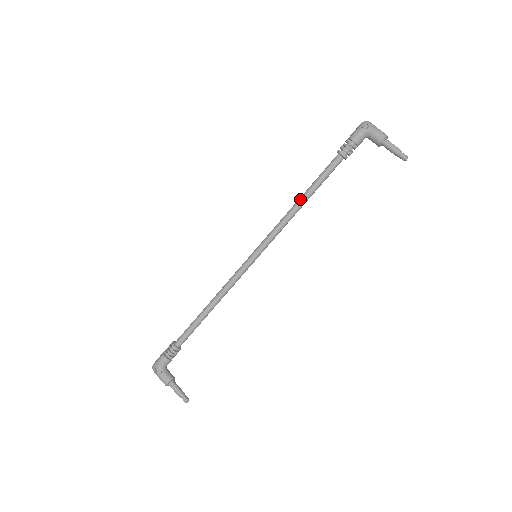
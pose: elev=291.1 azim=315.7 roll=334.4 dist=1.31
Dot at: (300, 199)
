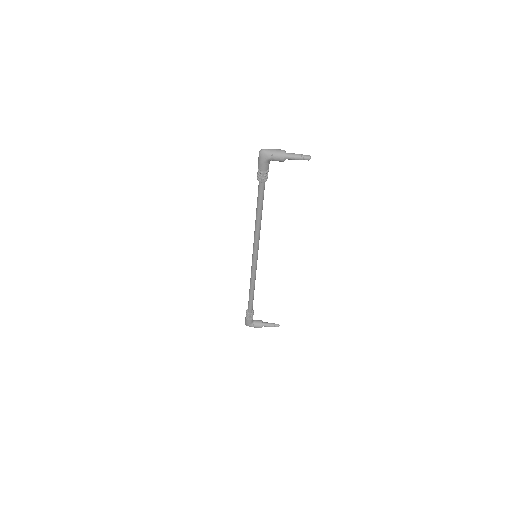
Dot at: (257, 218)
